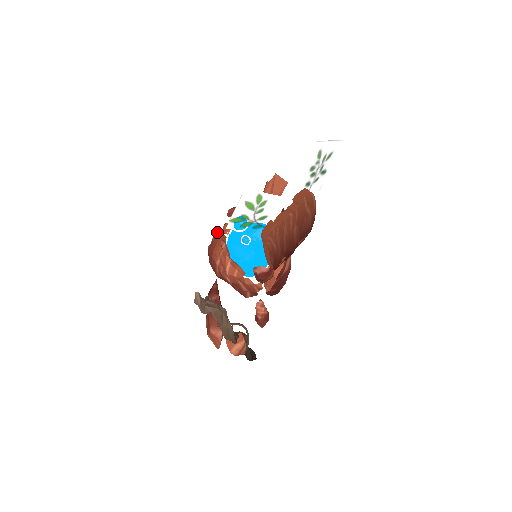
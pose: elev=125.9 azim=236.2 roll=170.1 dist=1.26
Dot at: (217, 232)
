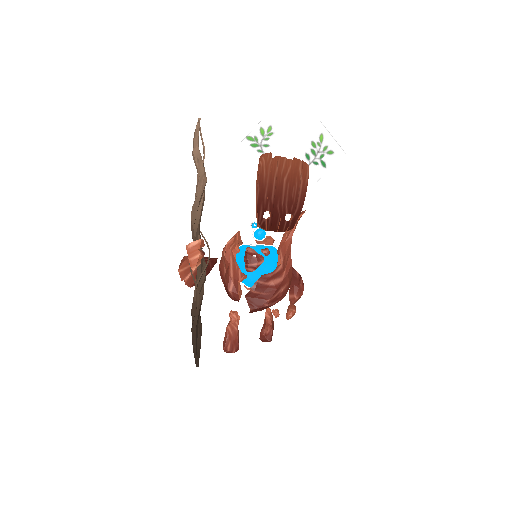
Dot at: occluded
